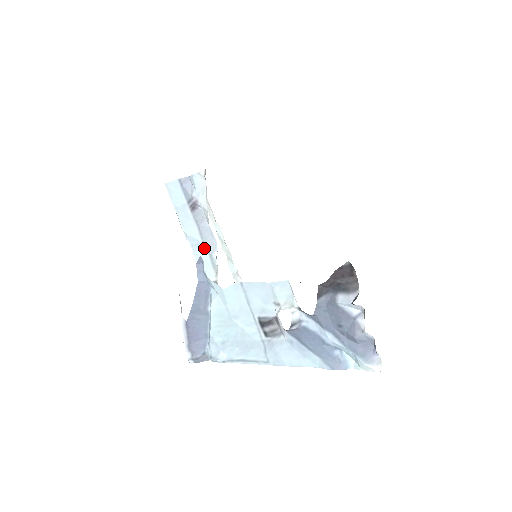
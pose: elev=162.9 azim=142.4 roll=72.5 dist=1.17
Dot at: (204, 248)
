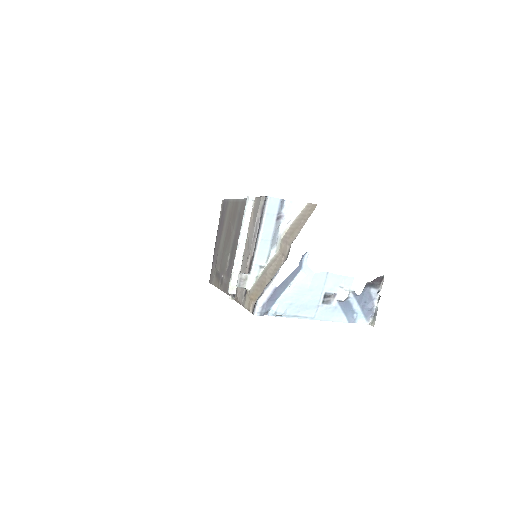
Dot at: (269, 244)
